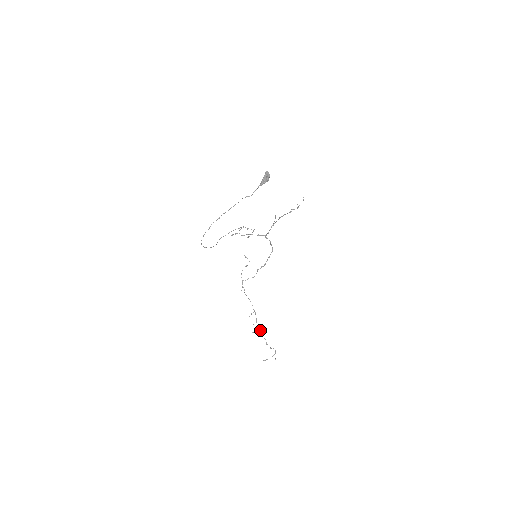
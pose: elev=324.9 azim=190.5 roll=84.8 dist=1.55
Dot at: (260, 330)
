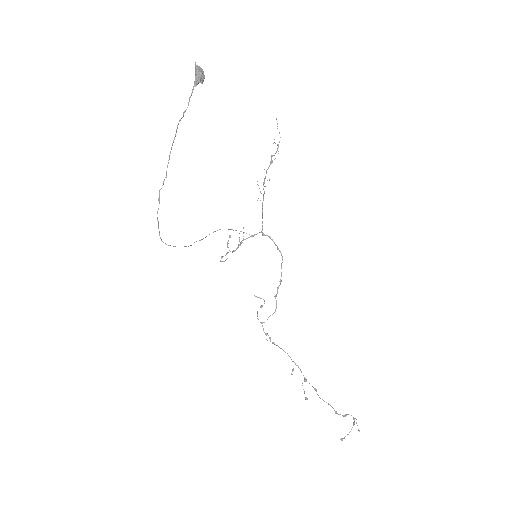
Dot at: (316, 391)
